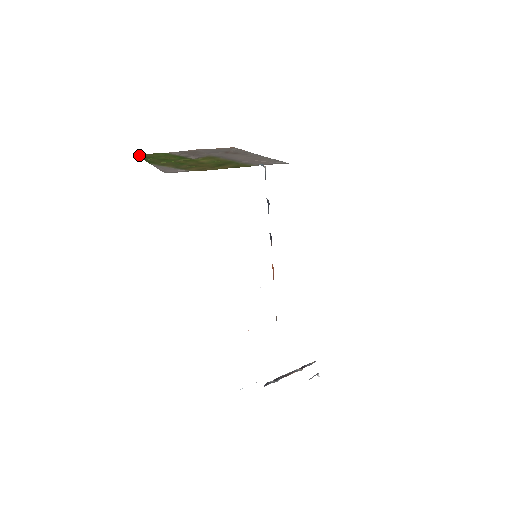
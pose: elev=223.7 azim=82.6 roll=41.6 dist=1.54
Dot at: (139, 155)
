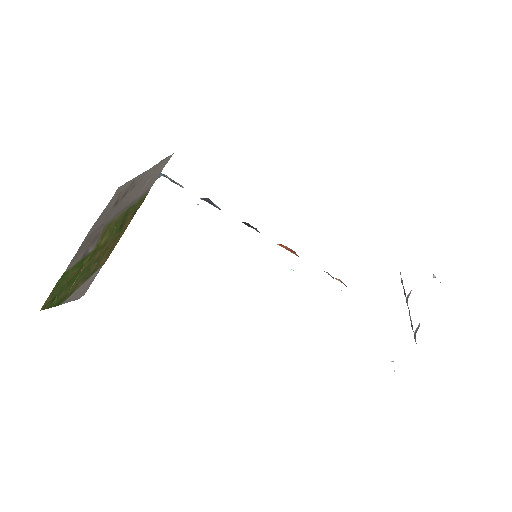
Dot at: (41, 309)
